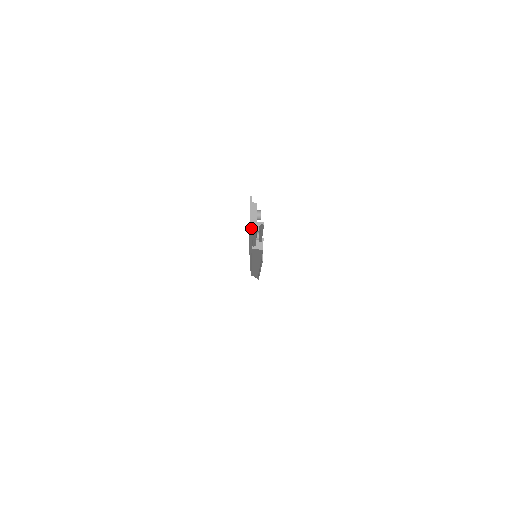
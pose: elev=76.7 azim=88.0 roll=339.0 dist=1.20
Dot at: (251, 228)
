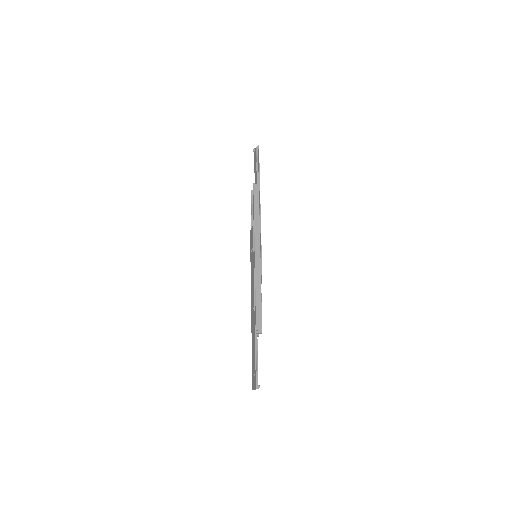
Dot at: occluded
